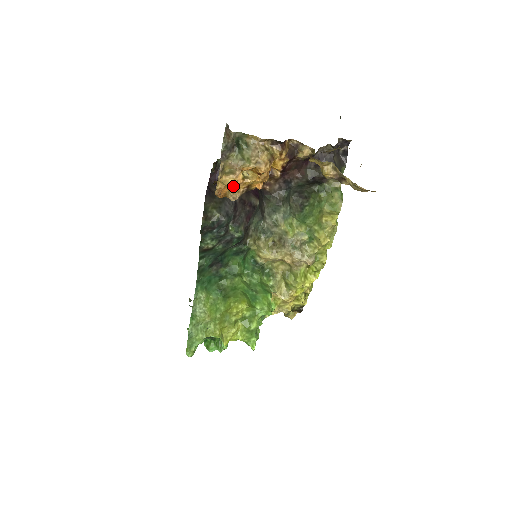
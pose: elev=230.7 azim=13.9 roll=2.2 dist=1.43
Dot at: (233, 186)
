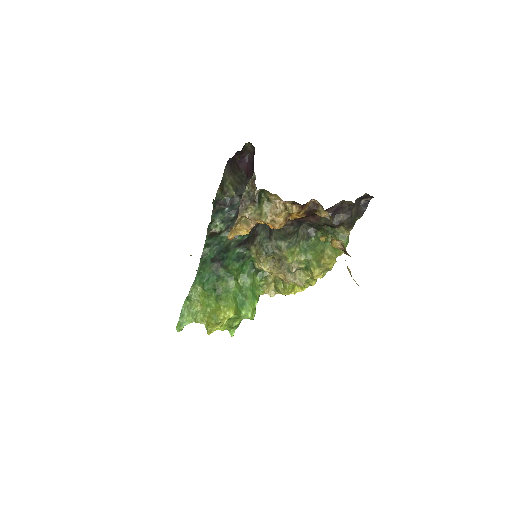
Dot at: occluded
